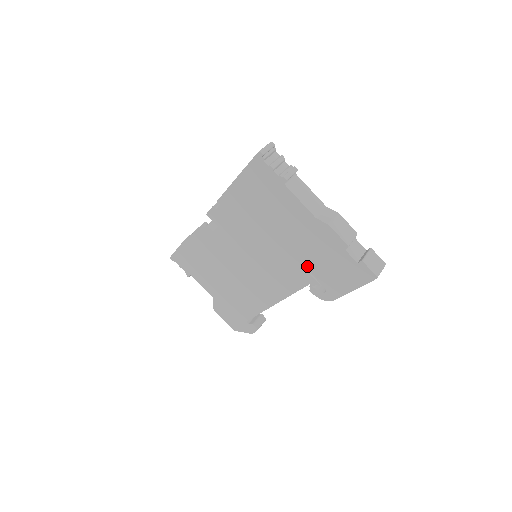
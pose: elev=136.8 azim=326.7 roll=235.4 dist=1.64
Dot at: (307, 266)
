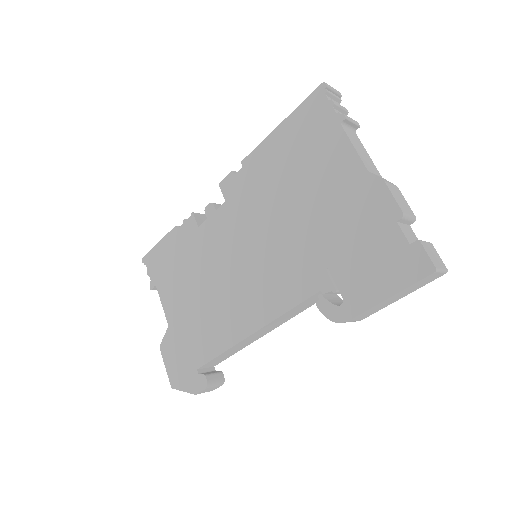
Dot at: (327, 257)
